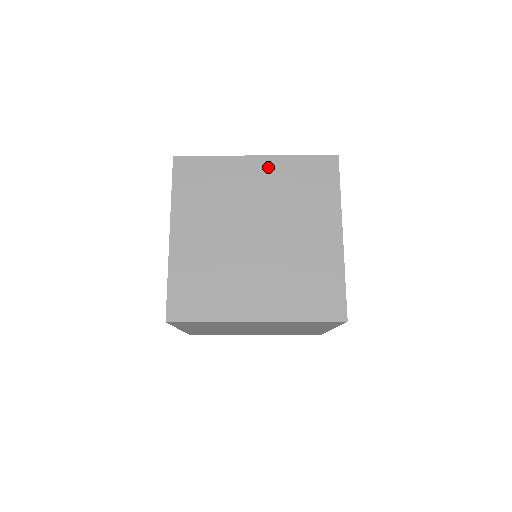
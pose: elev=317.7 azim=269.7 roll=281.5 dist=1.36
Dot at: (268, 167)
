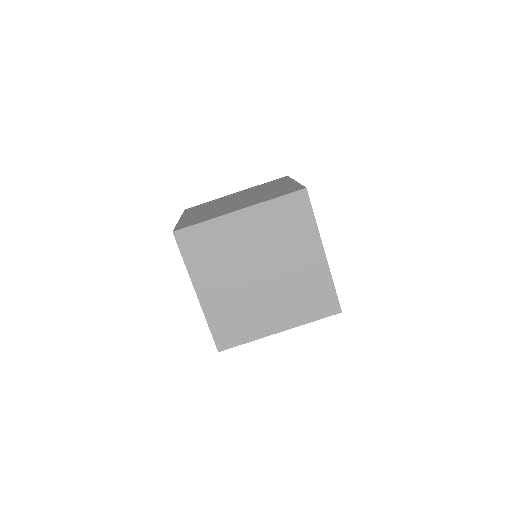
Dot at: (252, 217)
